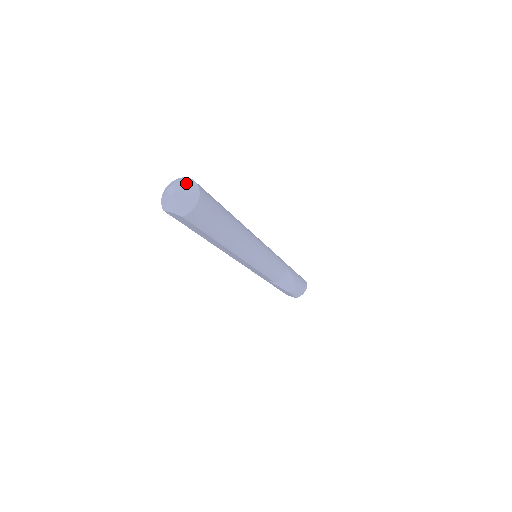
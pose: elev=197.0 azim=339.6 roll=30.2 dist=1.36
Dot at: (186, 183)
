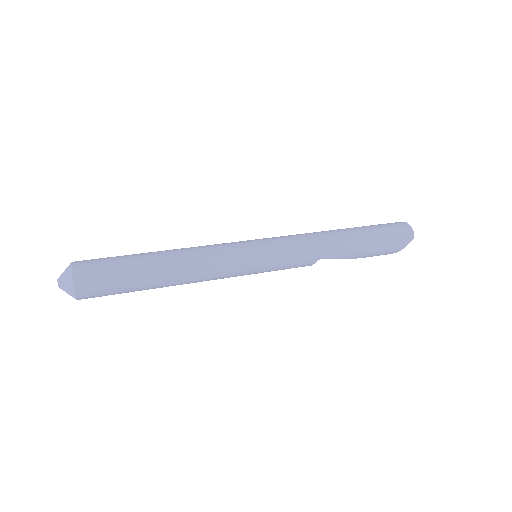
Dot at: (66, 282)
